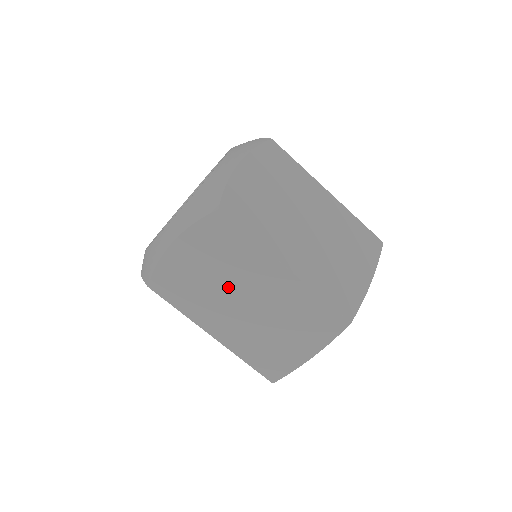
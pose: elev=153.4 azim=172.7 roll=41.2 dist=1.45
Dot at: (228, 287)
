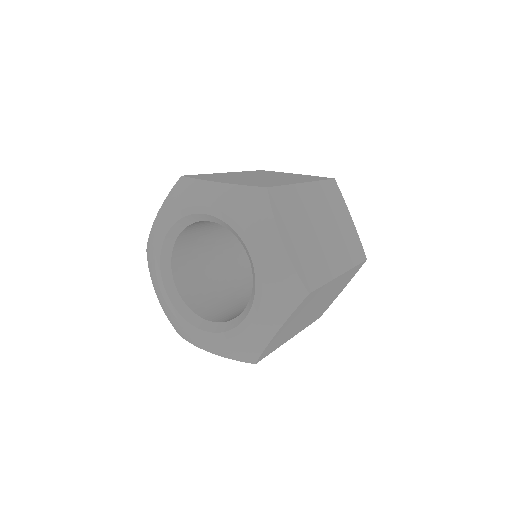
Dot at: (306, 314)
